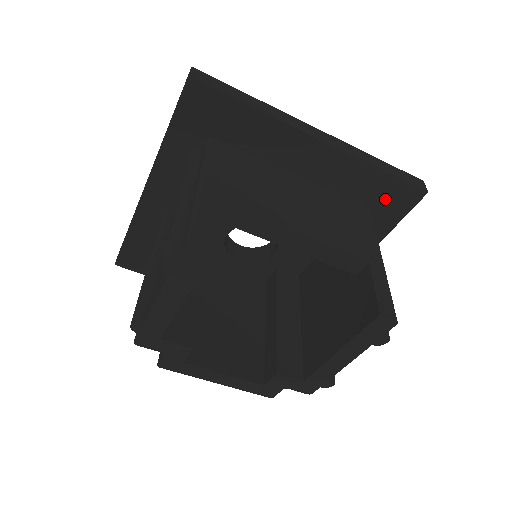
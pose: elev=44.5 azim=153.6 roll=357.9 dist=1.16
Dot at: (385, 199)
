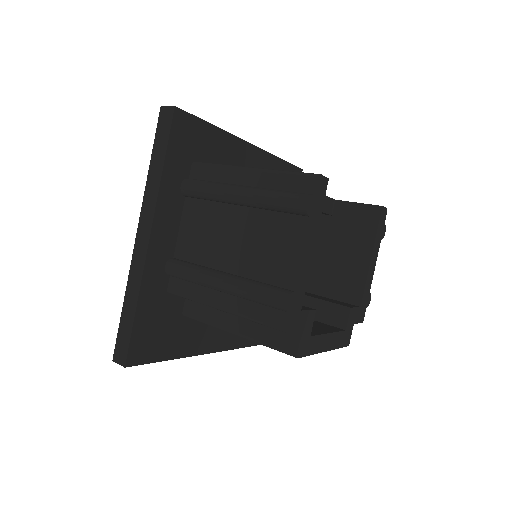
Dot at: occluded
